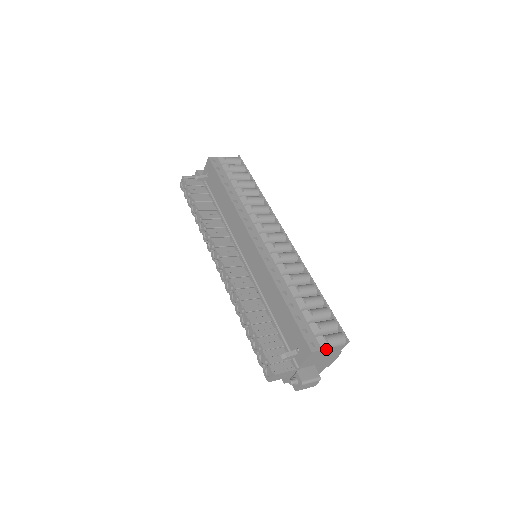
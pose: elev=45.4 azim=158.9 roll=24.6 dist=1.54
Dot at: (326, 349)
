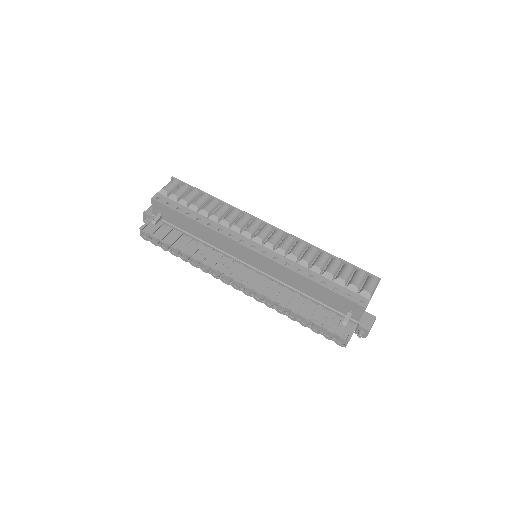
Dot at: (371, 297)
